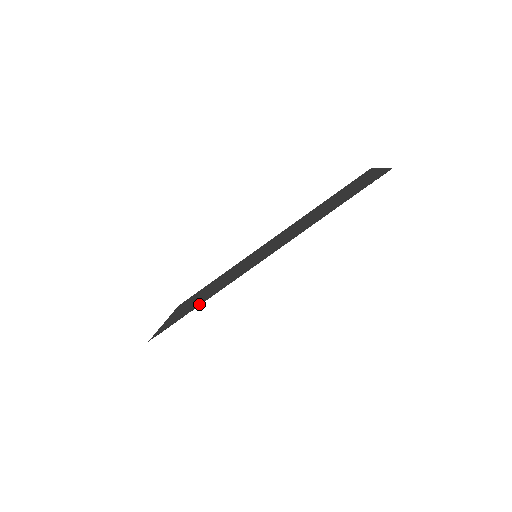
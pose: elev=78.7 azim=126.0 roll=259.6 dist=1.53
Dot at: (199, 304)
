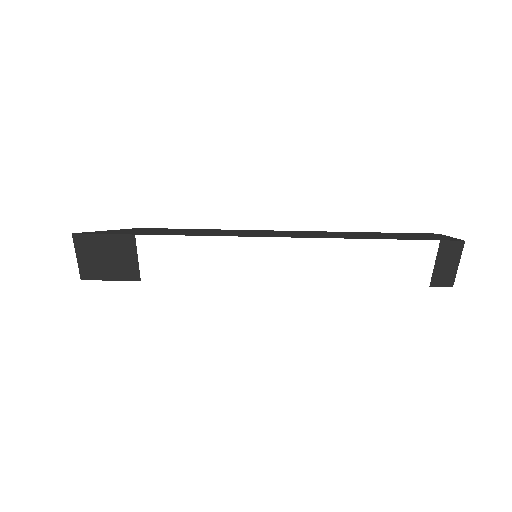
Dot at: (160, 234)
